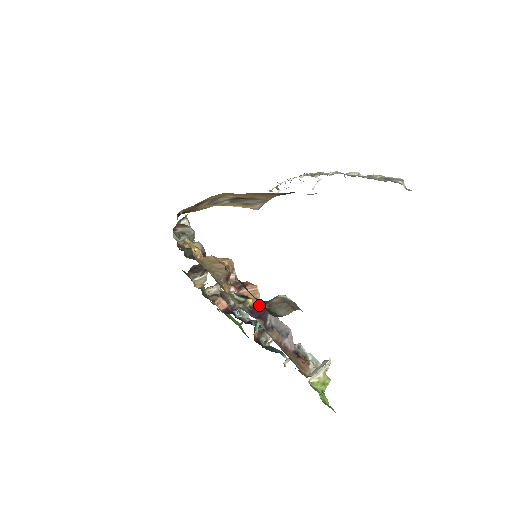
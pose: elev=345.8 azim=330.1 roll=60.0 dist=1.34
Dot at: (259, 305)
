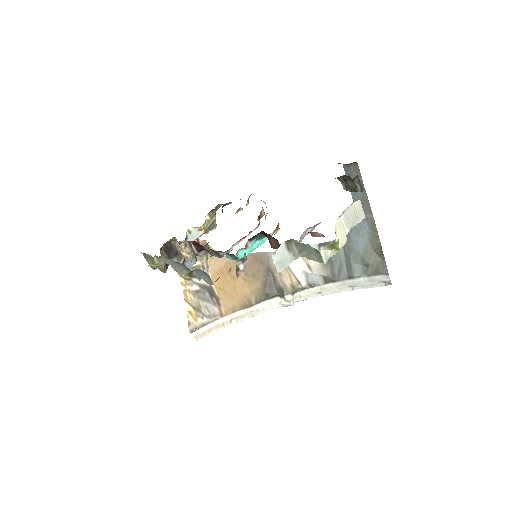
Dot at: (276, 231)
